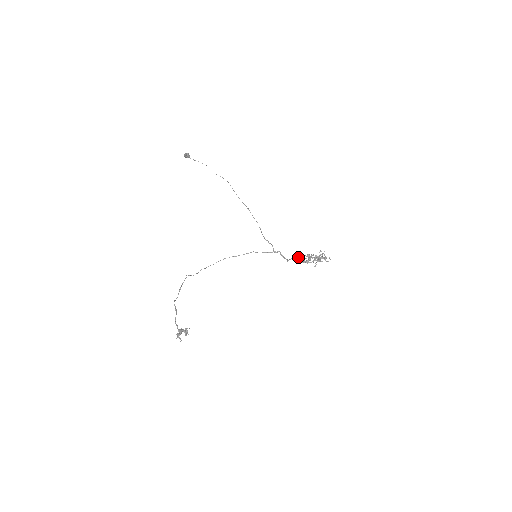
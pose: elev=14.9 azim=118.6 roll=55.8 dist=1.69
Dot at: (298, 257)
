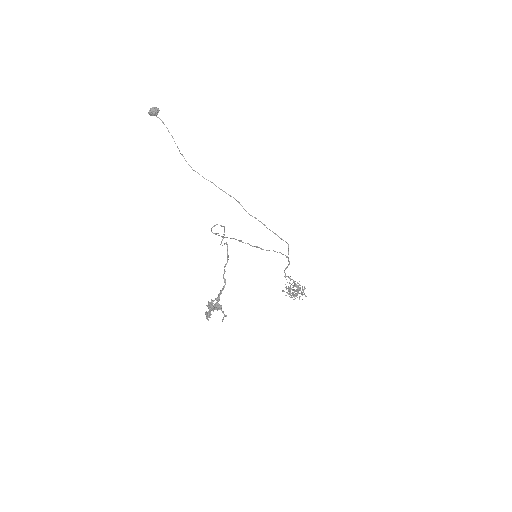
Dot at: (290, 278)
